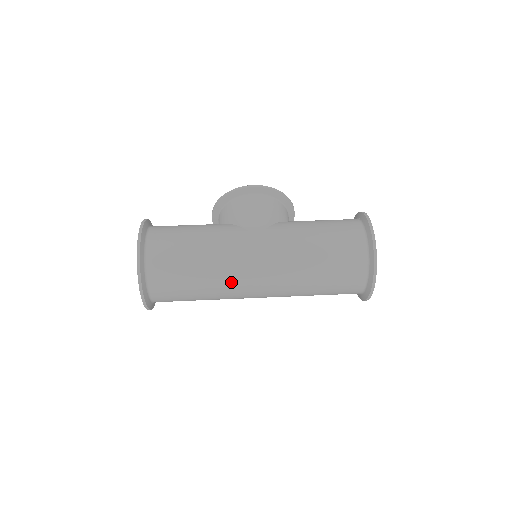
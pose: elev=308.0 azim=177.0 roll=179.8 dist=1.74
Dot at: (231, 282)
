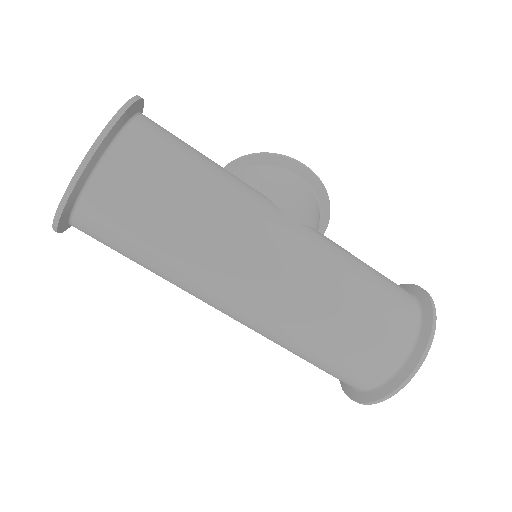
Dot at: (219, 263)
